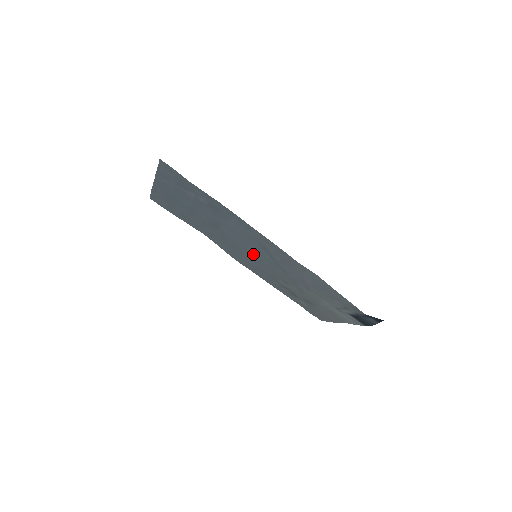
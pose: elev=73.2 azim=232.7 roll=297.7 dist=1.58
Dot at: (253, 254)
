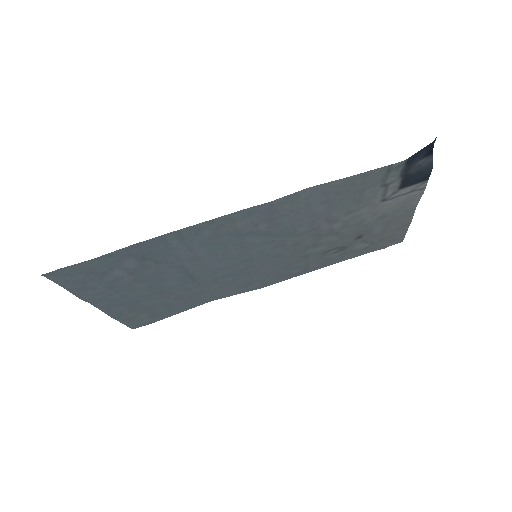
Dot at: (252, 258)
